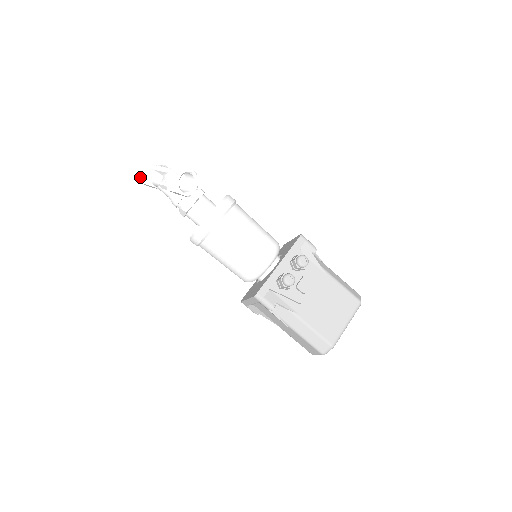
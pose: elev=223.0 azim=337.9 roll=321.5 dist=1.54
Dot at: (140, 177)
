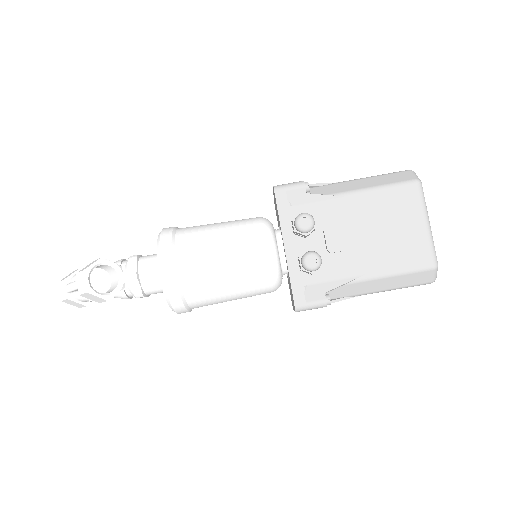
Dot at: occluded
